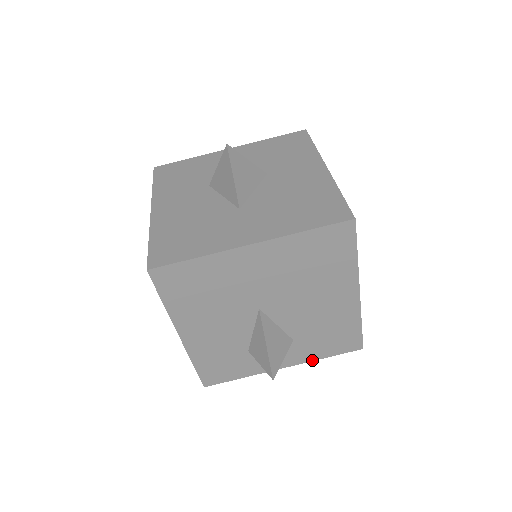
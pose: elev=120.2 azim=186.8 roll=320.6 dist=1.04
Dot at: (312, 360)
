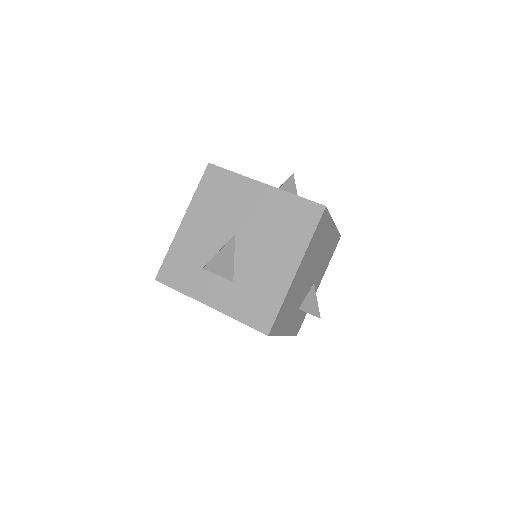
Dot at: (230, 316)
